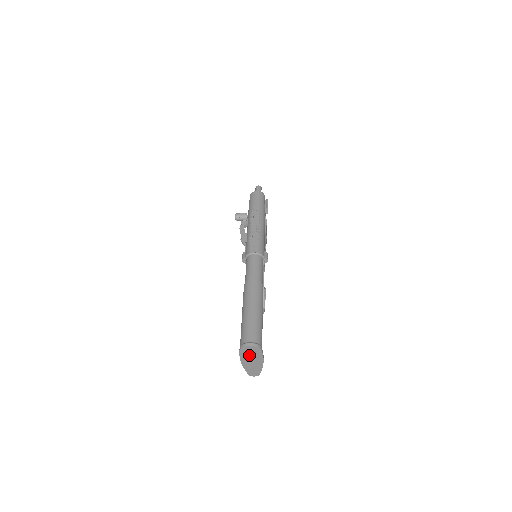
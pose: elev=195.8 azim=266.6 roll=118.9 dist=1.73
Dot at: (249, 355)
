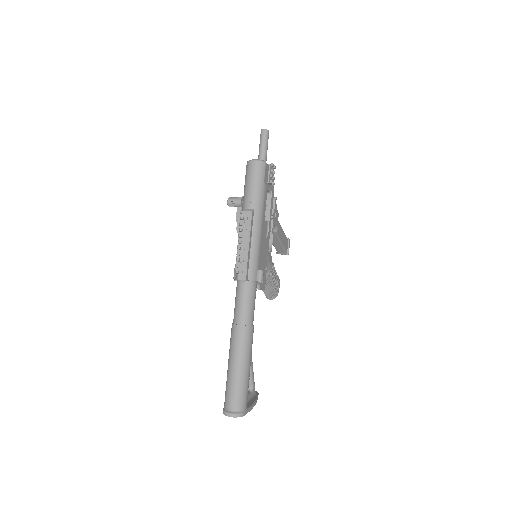
Dot at: occluded
